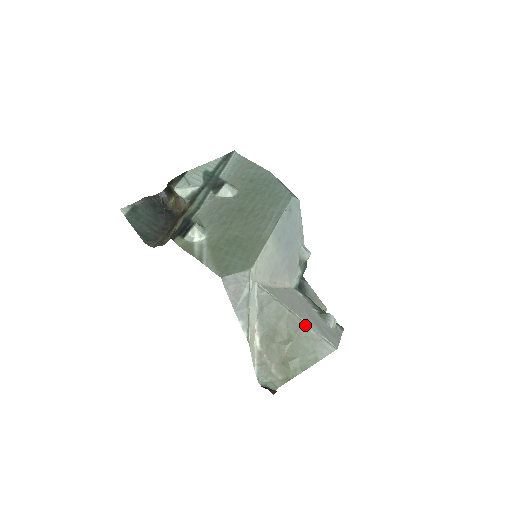
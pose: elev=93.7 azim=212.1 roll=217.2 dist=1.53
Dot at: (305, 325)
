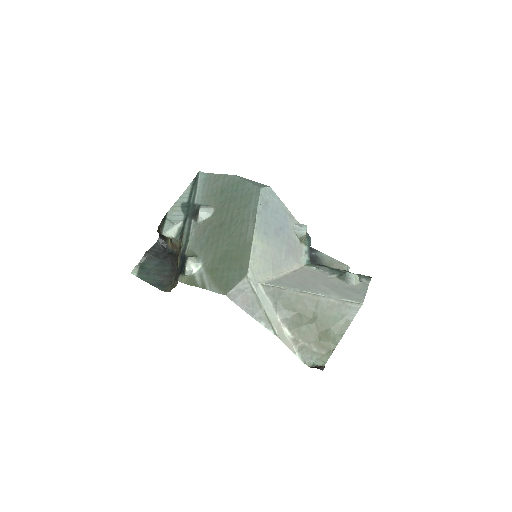
Dot at: (322, 298)
